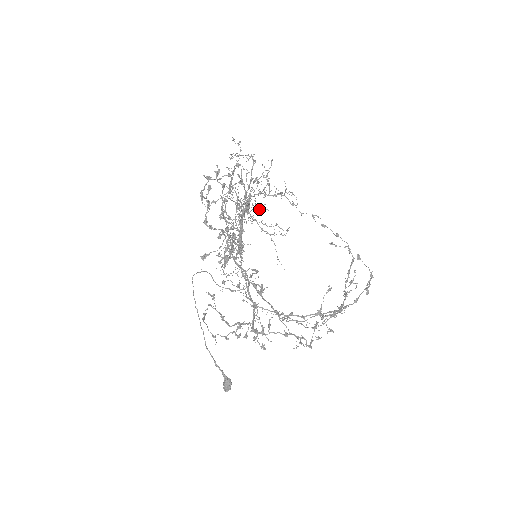
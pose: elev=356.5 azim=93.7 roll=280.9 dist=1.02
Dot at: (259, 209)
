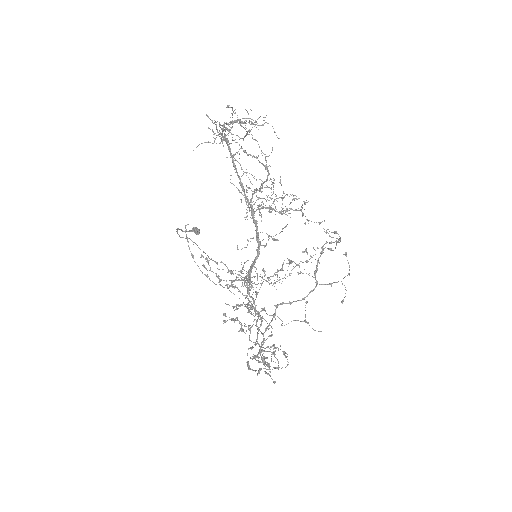
Dot at: occluded
